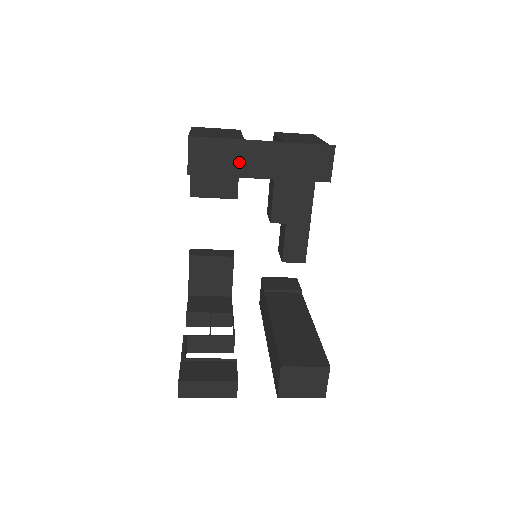
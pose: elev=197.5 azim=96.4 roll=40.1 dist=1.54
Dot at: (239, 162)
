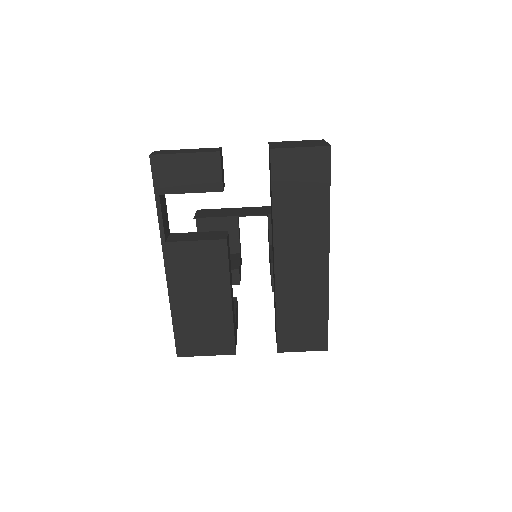
Dot at: (234, 213)
